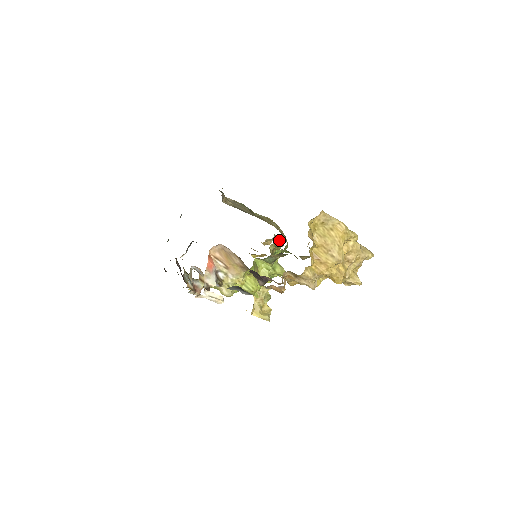
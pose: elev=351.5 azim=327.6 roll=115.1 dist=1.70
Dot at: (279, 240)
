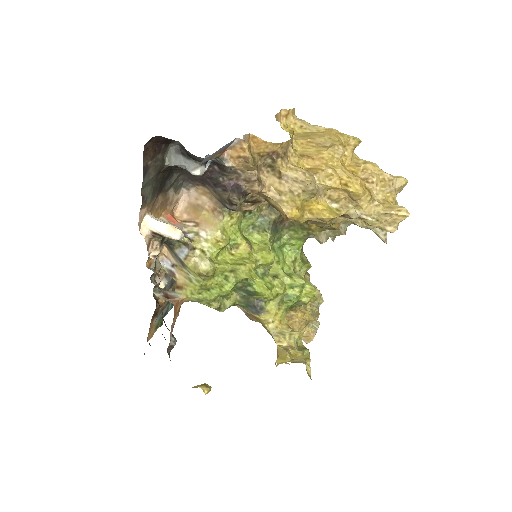
Dot at: occluded
